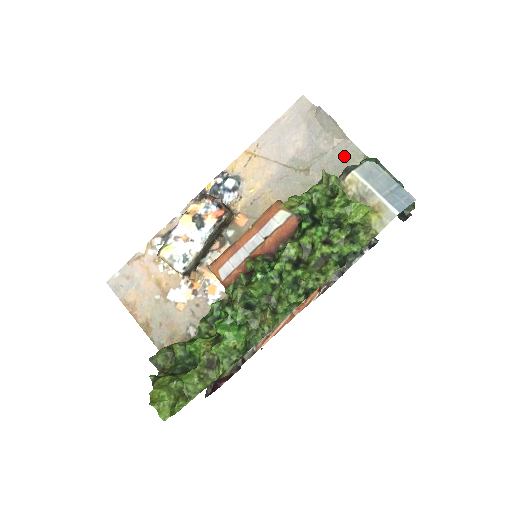
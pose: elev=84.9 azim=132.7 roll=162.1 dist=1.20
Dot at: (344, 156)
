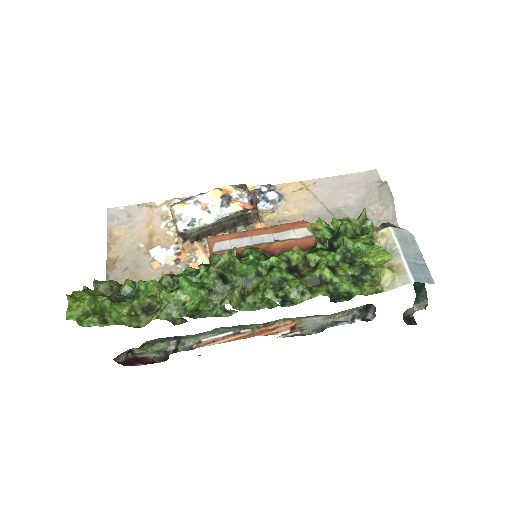
Dot at: occluded
